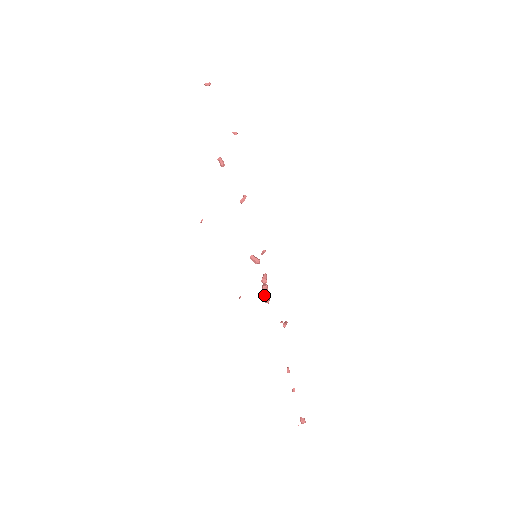
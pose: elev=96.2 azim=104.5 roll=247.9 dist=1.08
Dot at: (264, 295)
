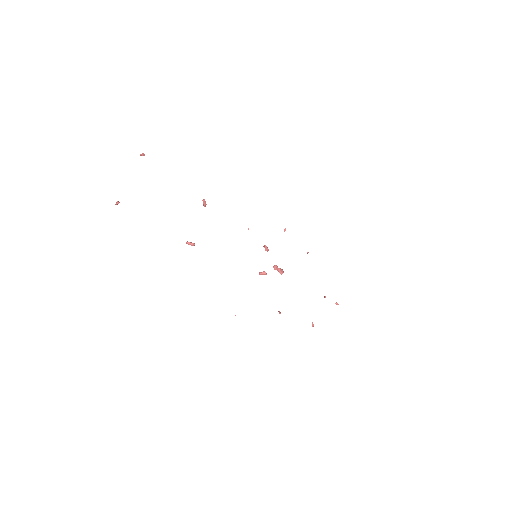
Dot at: occluded
